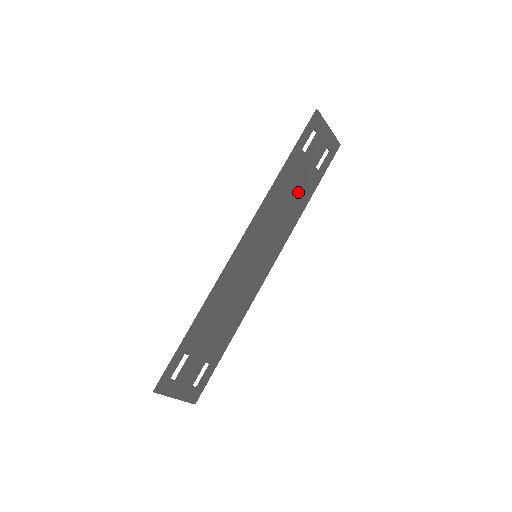
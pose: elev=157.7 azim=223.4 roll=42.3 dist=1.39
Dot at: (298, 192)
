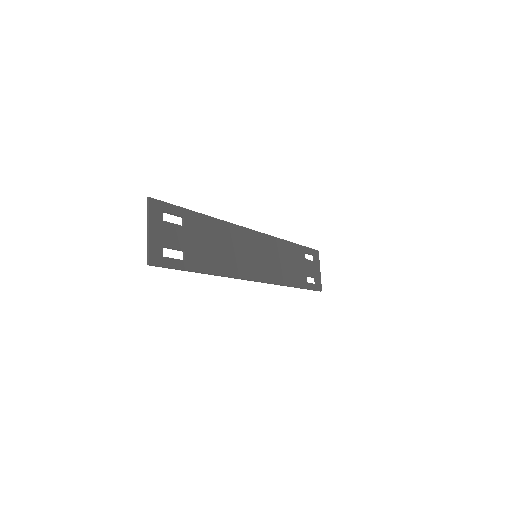
Dot at: (293, 270)
